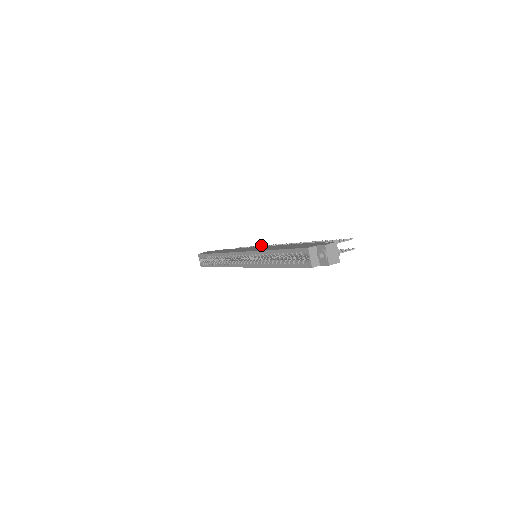
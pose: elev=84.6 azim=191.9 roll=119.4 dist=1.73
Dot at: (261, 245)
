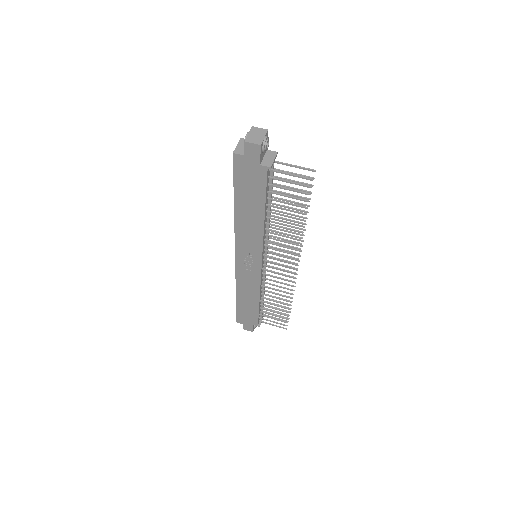
Dot at: occluded
